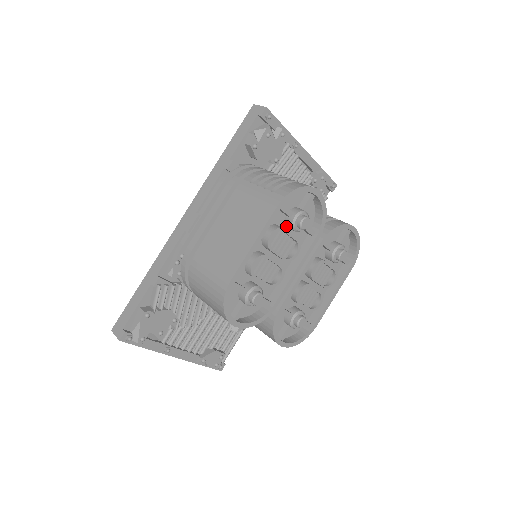
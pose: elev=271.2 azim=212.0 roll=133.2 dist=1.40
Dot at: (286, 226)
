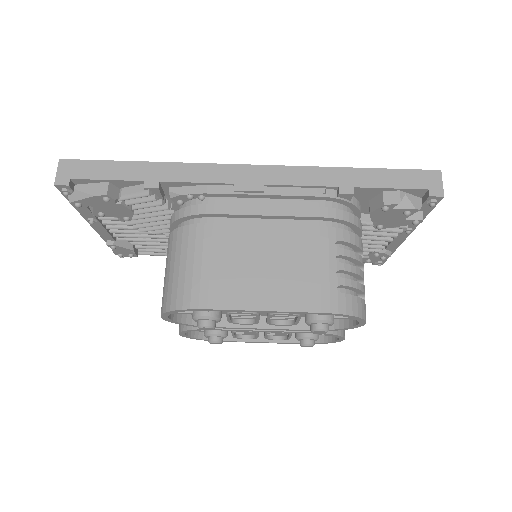
Dot at: occluded
